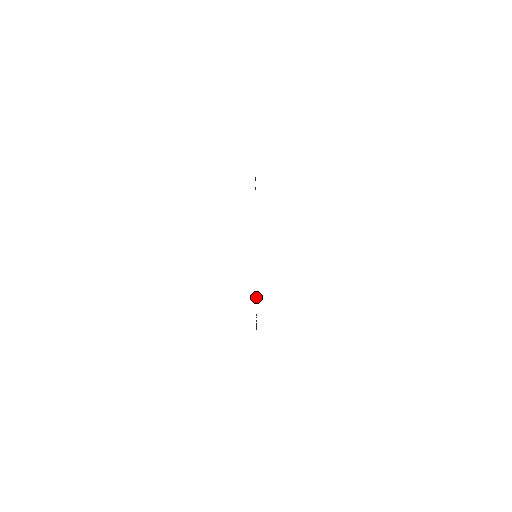
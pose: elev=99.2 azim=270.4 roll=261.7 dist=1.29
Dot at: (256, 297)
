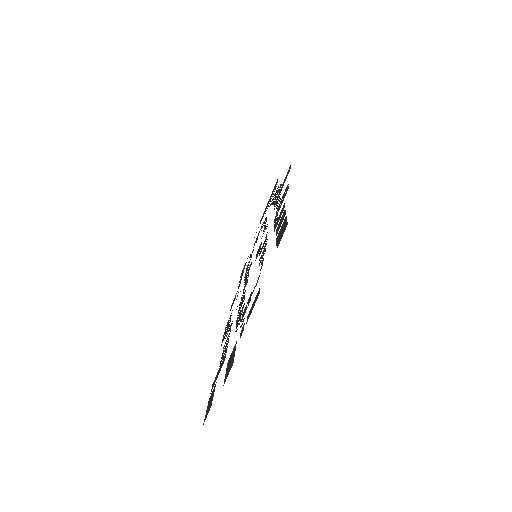
Dot at: (230, 359)
